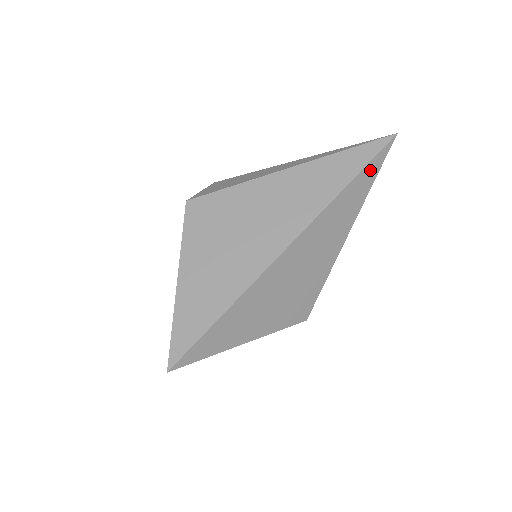
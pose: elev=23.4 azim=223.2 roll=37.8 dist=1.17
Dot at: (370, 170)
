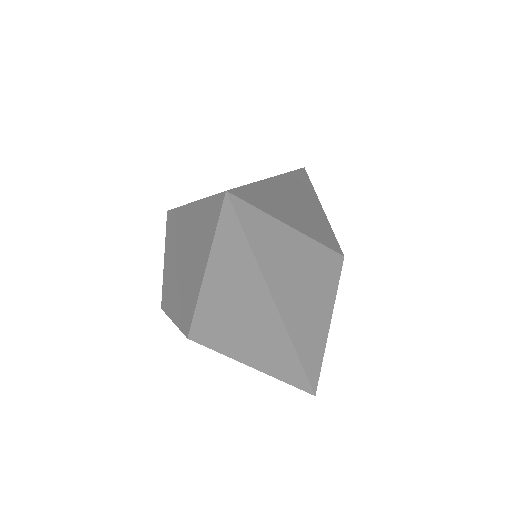
Dot at: (303, 174)
